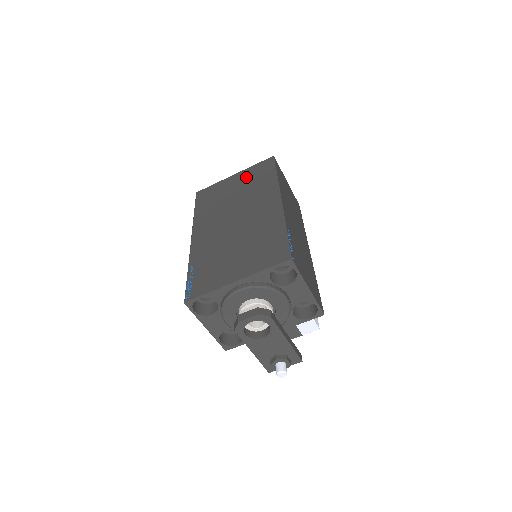
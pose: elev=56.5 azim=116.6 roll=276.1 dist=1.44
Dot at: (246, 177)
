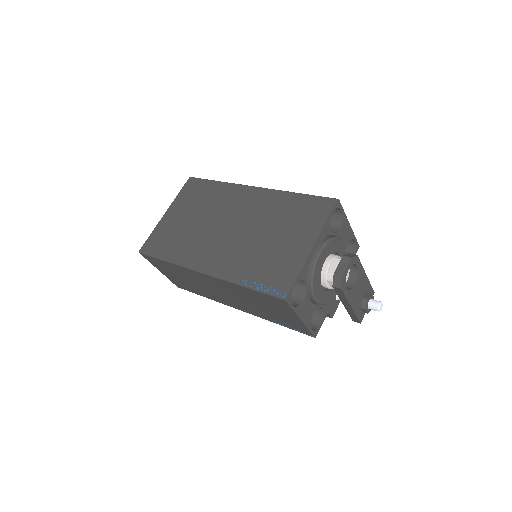
Dot at: (185, 204)
